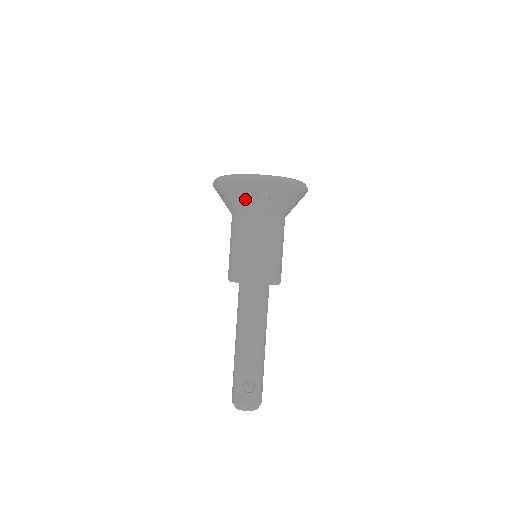
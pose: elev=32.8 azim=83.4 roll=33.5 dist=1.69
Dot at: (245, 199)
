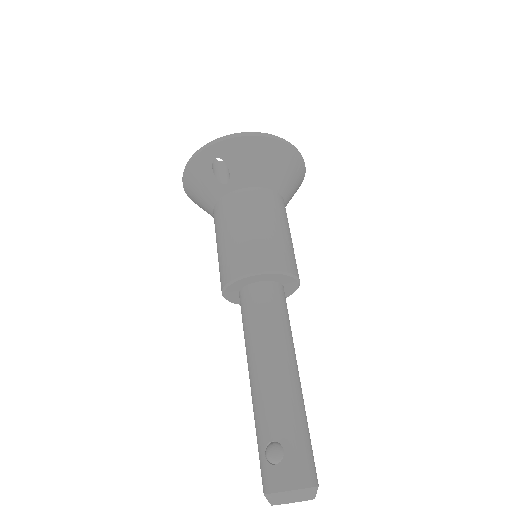
Dot at: (205, 184)
